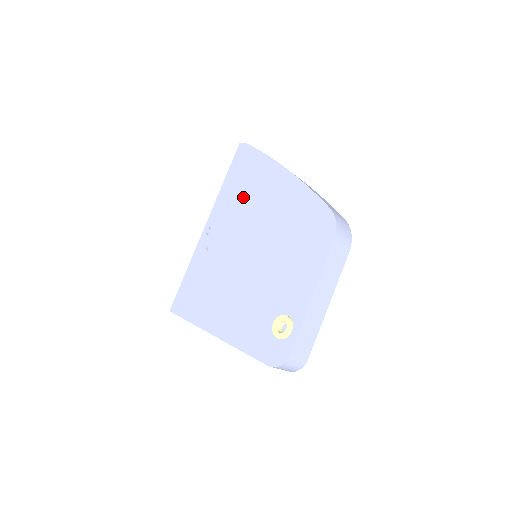
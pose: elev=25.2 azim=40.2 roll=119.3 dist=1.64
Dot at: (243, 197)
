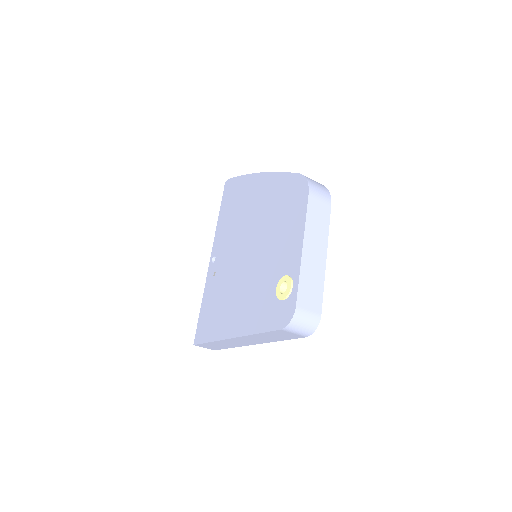
Dot at: (234, 216)
